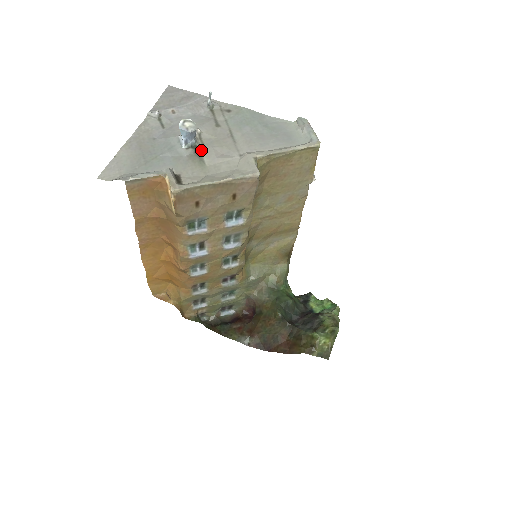
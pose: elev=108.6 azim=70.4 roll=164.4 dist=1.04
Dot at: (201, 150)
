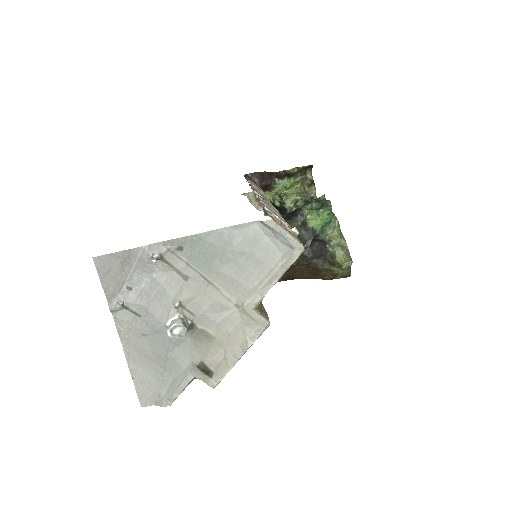
Dot at: (197, 323)
